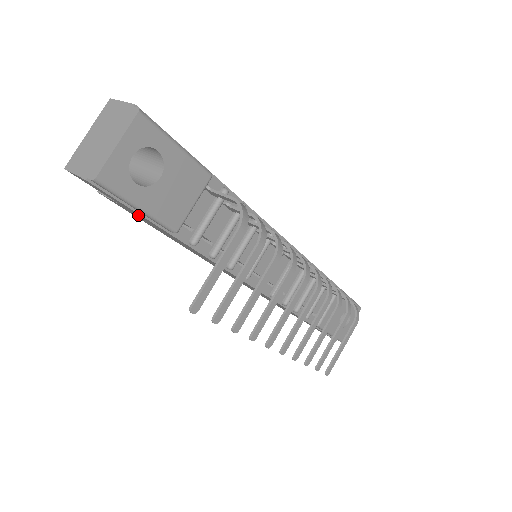
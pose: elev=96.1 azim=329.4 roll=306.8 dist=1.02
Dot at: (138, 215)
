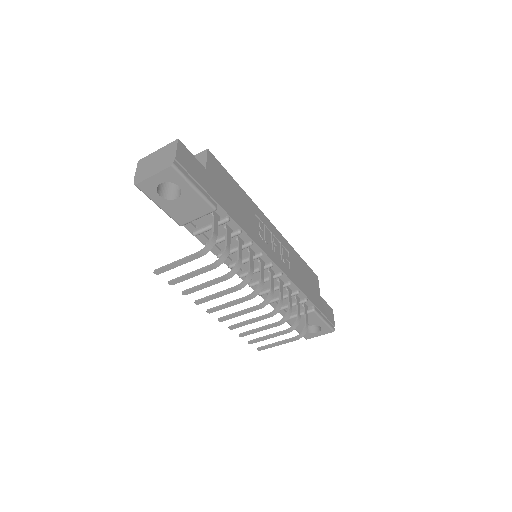
Dot at: occluded
